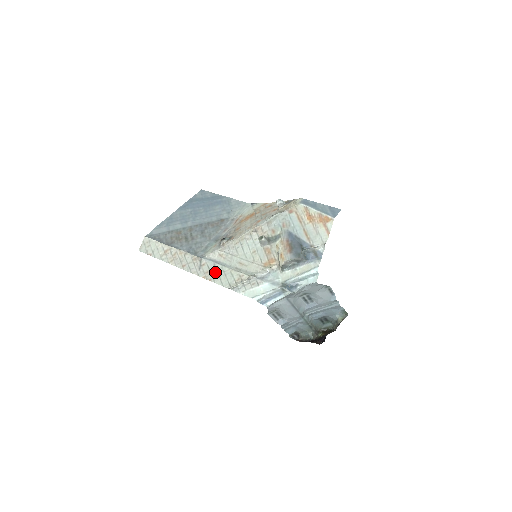
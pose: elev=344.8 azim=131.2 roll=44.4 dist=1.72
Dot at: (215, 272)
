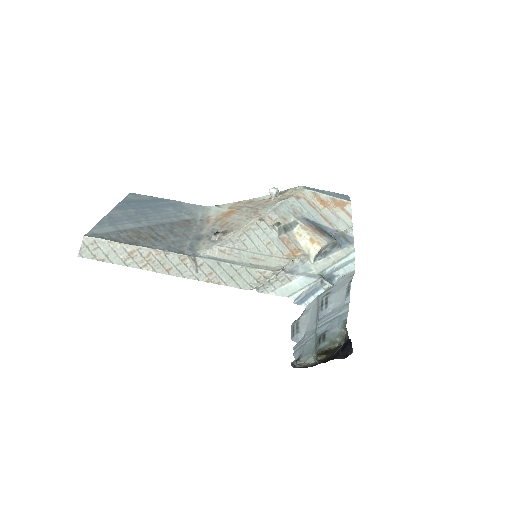
Dot at: (223, 272)
